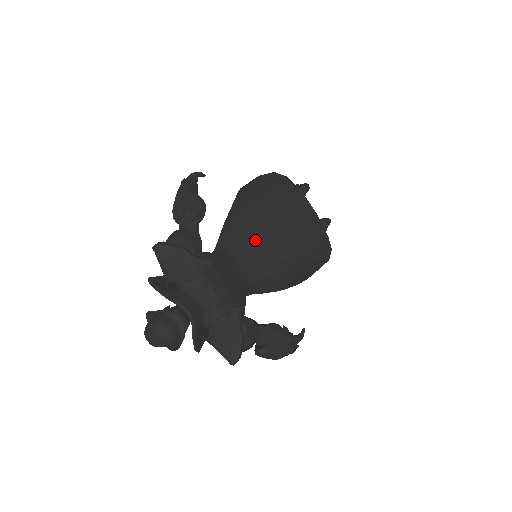
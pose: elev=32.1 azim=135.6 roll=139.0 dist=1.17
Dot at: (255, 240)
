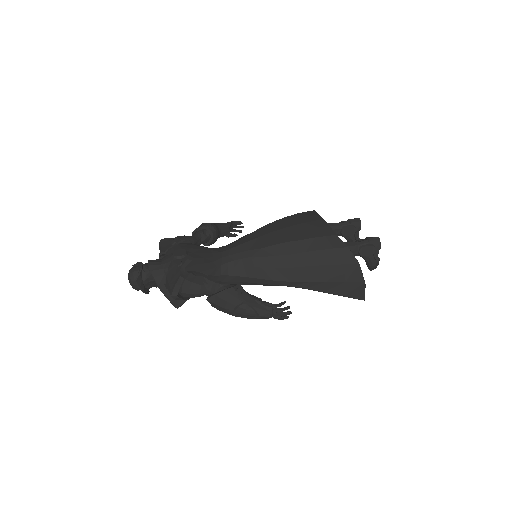
Dot at: (243, 238)
